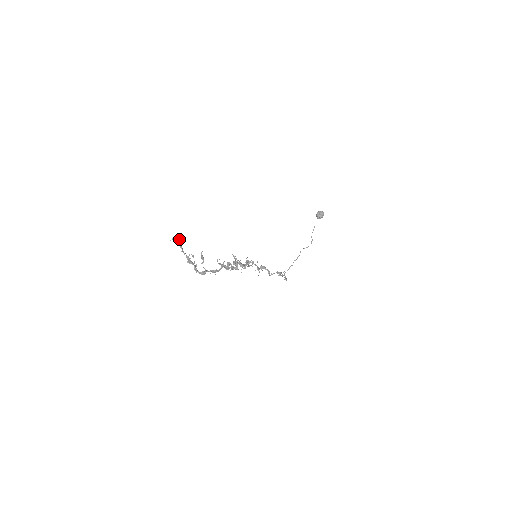
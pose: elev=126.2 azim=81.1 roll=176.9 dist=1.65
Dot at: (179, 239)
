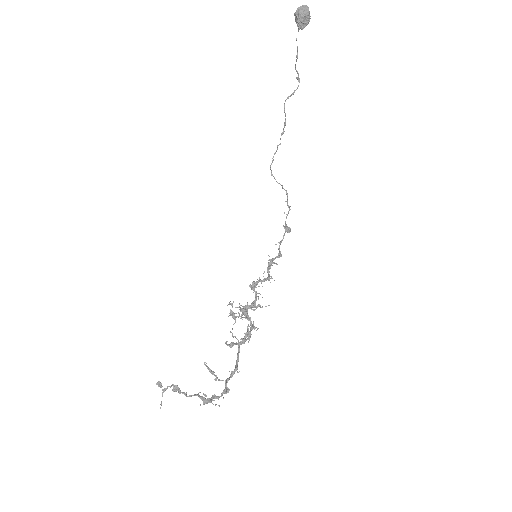
Dot at: (170, 387)
